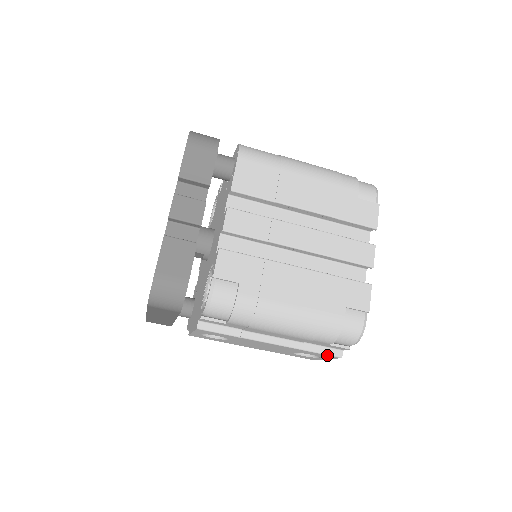
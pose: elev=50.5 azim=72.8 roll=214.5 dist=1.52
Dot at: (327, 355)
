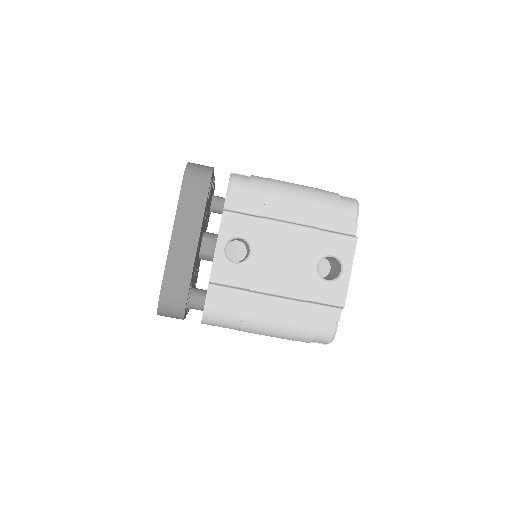
Dot at: (344, 236)
